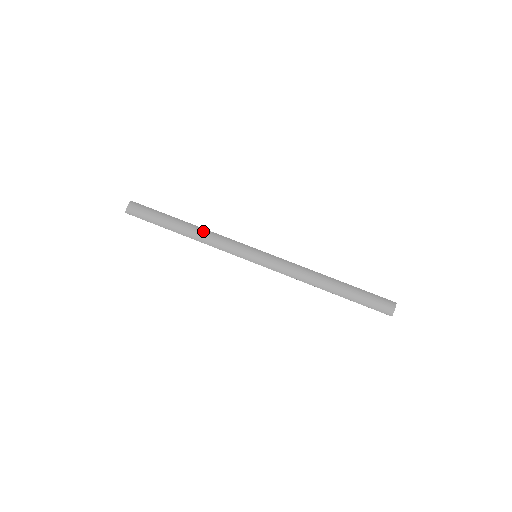
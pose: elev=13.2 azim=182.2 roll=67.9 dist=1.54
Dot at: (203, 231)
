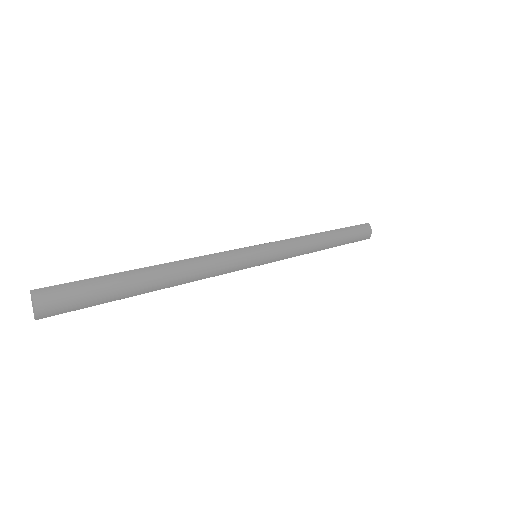
Dot at: (184, 265)
